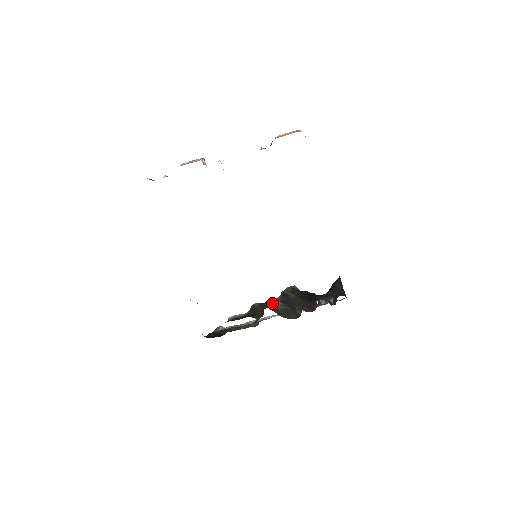
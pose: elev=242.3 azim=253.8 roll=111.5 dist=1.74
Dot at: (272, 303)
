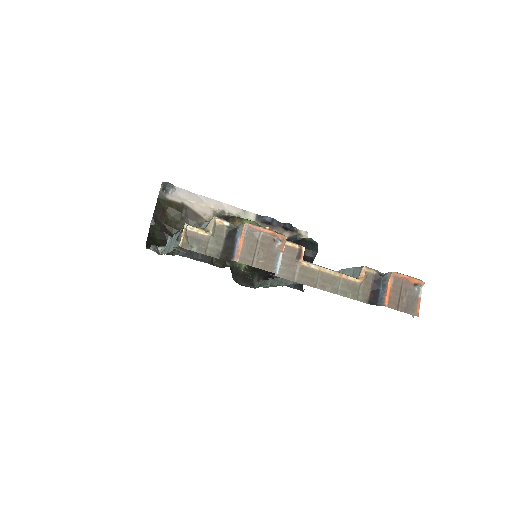
Dot at: occluded
